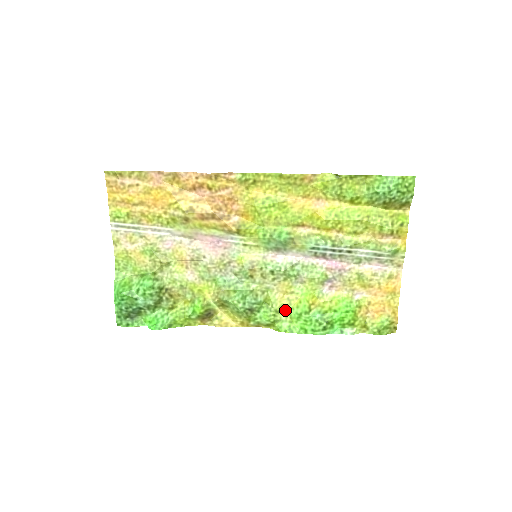
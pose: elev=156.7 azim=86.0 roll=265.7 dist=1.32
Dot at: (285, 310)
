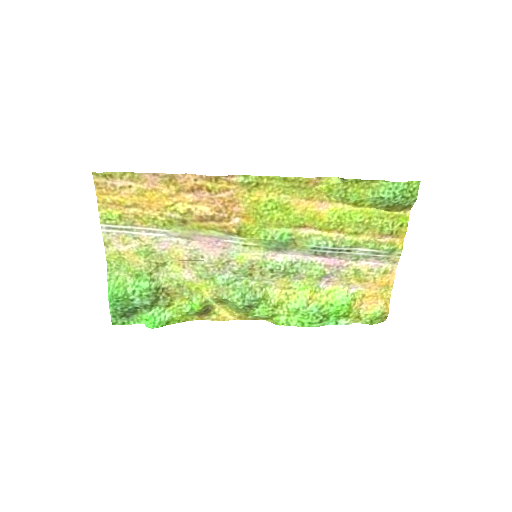
Dot at: (283, 305)
